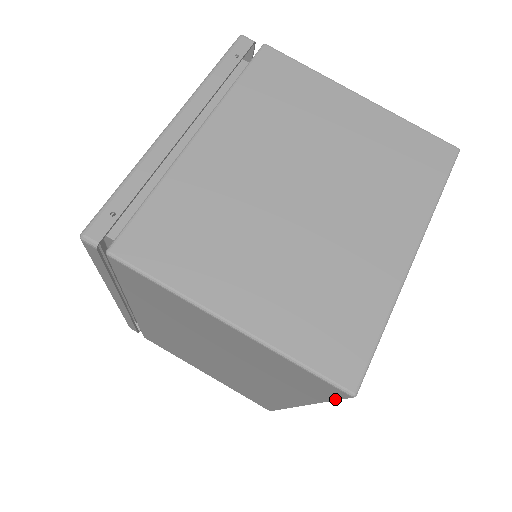
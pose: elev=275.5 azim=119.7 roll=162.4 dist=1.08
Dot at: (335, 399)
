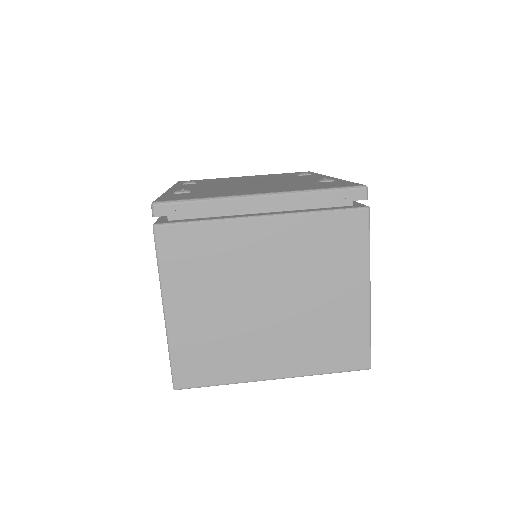
Dot at: occluded
